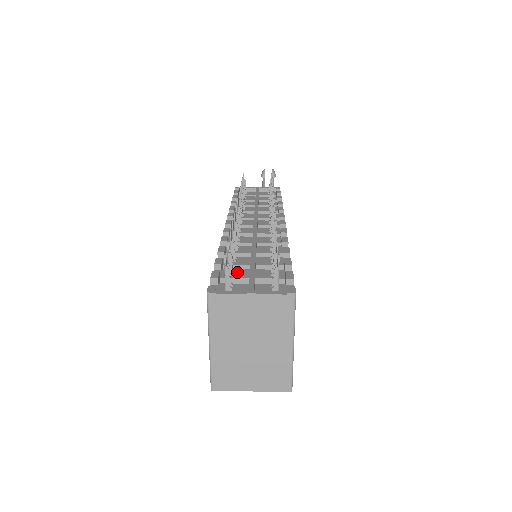
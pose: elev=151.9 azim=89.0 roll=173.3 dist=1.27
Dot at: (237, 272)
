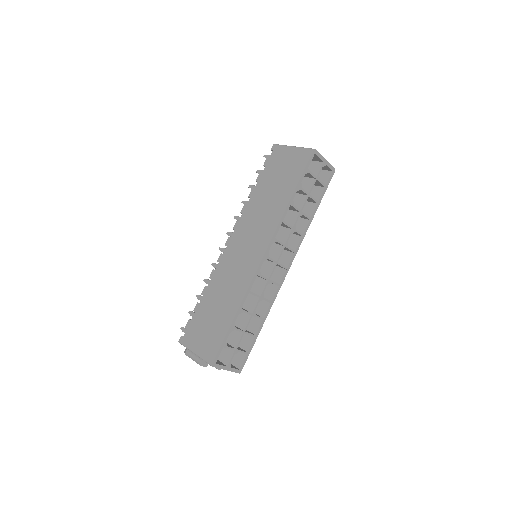
Dot at: occluded
